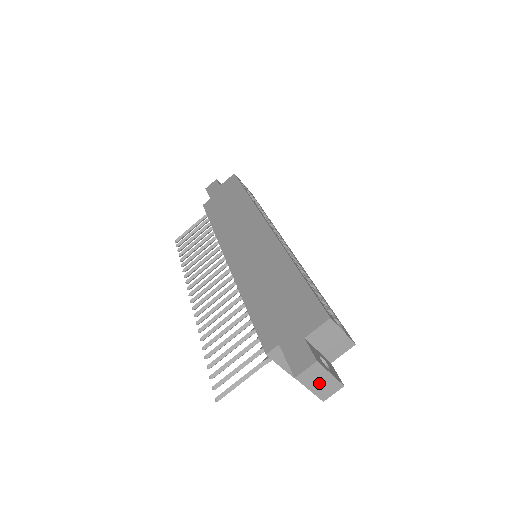
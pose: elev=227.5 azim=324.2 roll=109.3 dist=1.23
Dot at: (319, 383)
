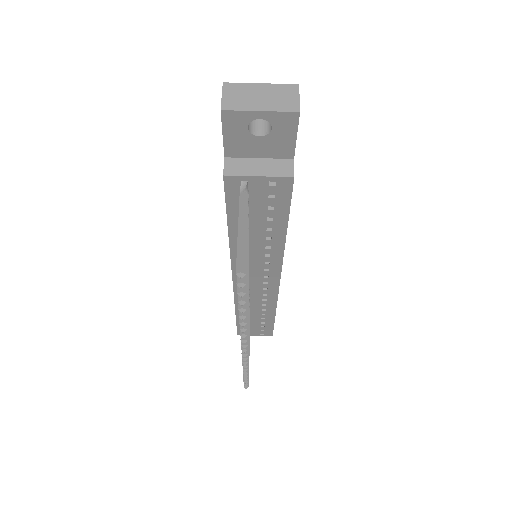
Dot at: (261, 99)
